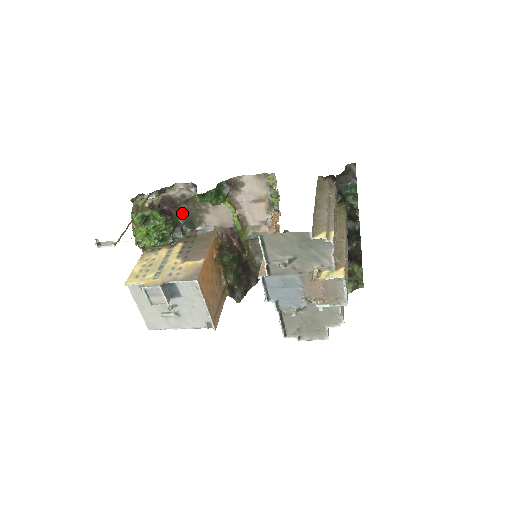
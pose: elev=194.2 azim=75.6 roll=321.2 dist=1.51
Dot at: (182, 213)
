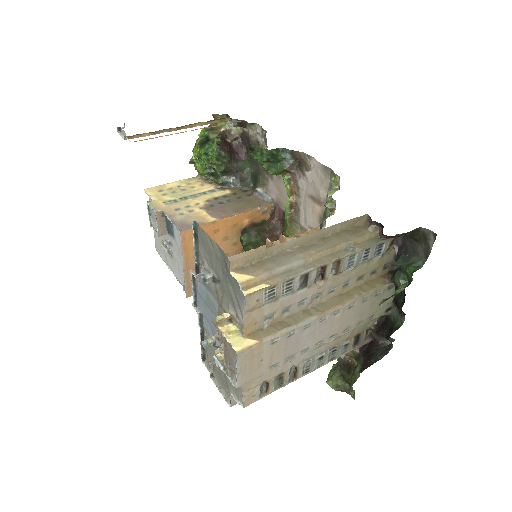
Dot at: (253, 162)
